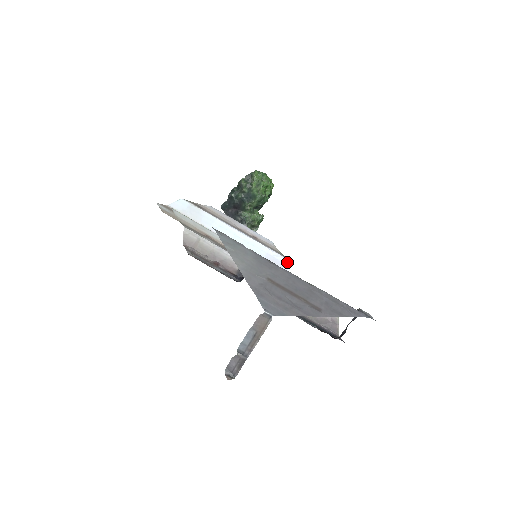
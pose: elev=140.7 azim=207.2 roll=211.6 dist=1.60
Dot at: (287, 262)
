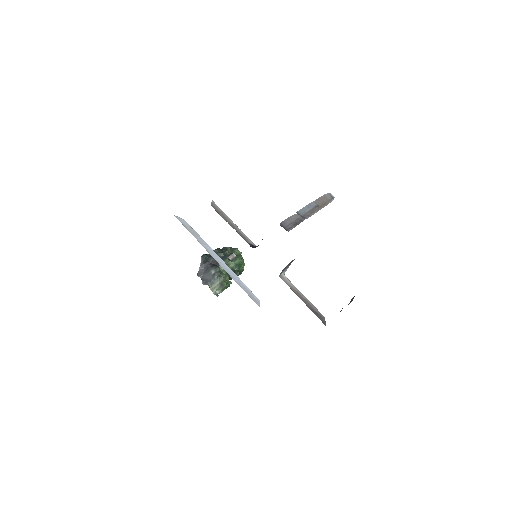
Dot at: (259, 301)
